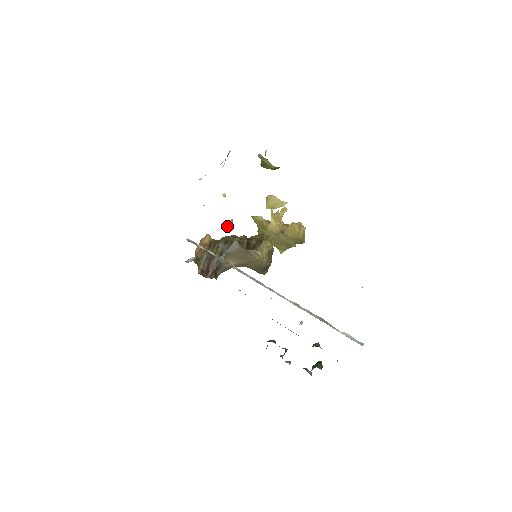
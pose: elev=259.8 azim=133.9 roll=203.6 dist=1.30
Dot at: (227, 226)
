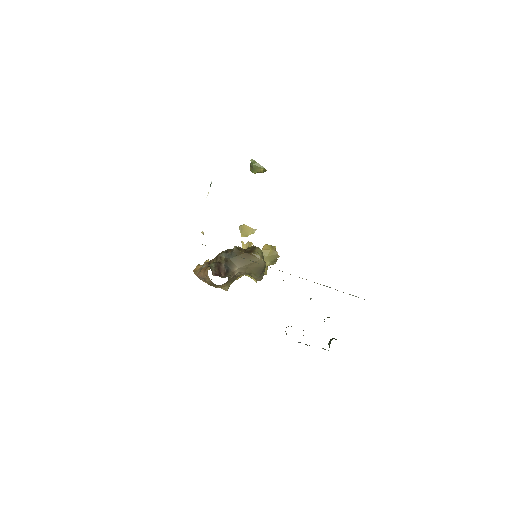
Dot at: occluded
